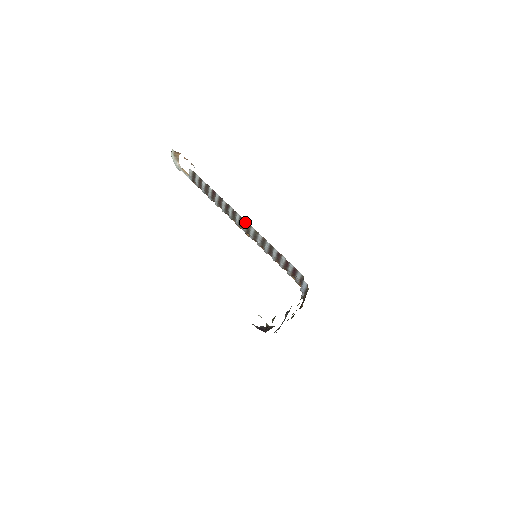
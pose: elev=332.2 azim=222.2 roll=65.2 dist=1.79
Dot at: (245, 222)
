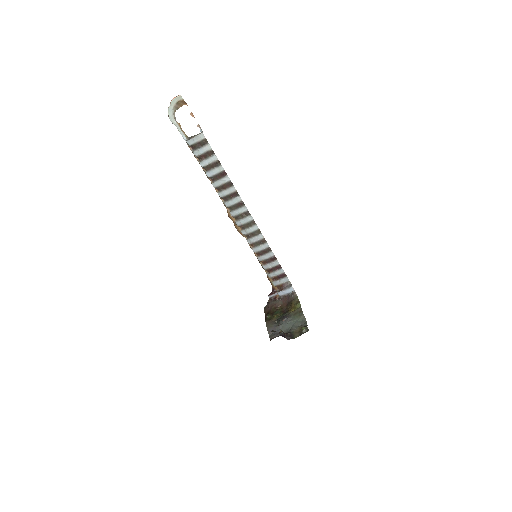
Dot at: (250, 218)
